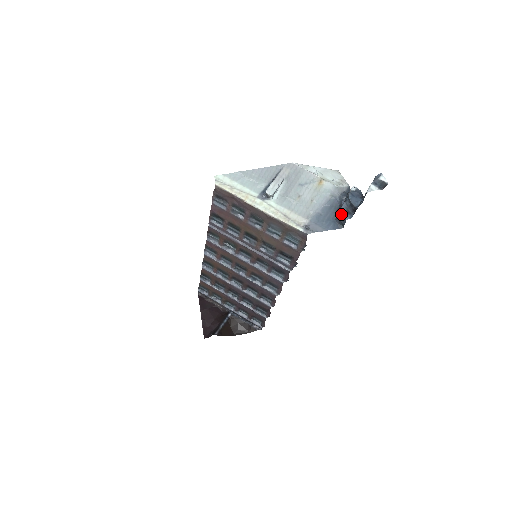
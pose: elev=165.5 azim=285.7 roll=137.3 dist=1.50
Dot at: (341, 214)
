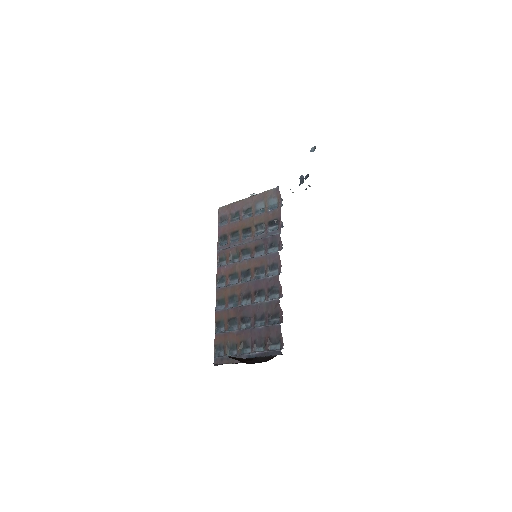
Dot at: (300, 177)
